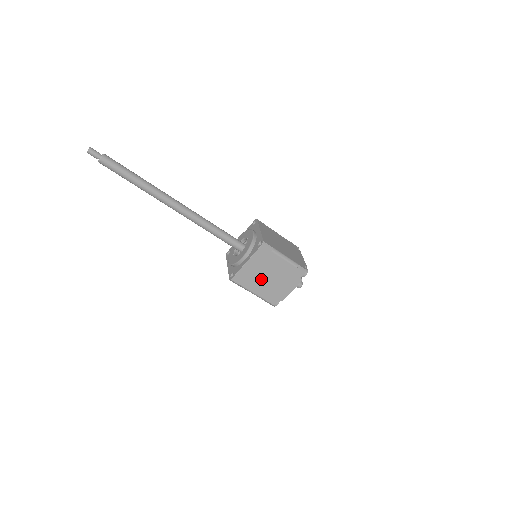
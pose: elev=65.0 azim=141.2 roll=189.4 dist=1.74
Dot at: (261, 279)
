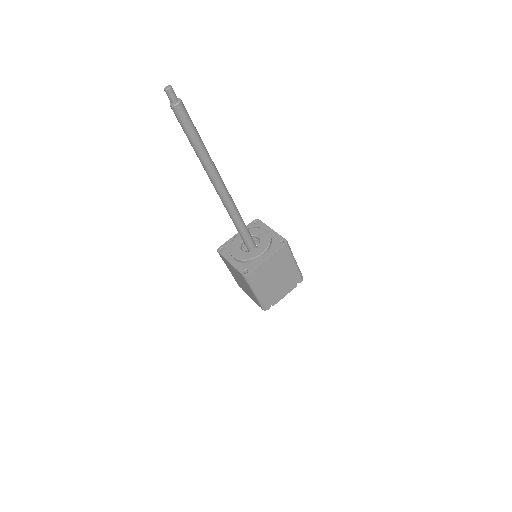
Dot at: (269, 279)
